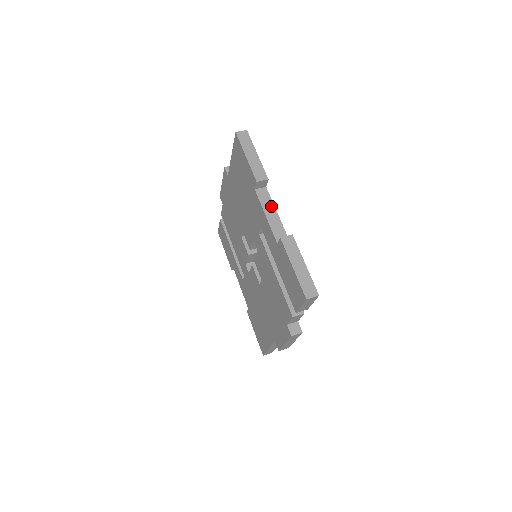
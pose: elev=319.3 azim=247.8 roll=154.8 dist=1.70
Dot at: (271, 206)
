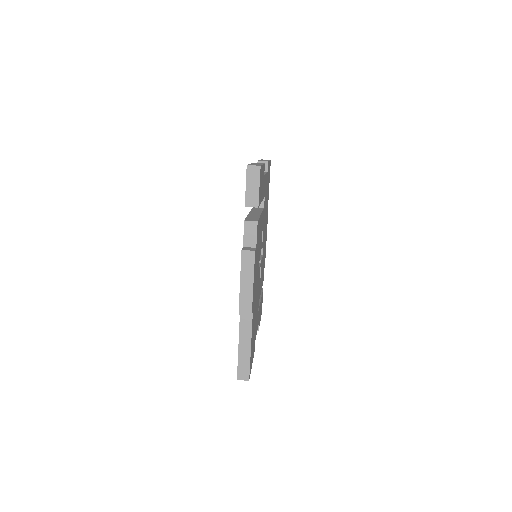
Dot at: occluded
